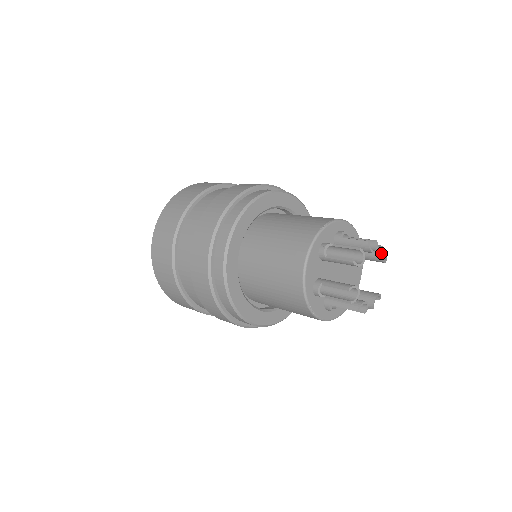
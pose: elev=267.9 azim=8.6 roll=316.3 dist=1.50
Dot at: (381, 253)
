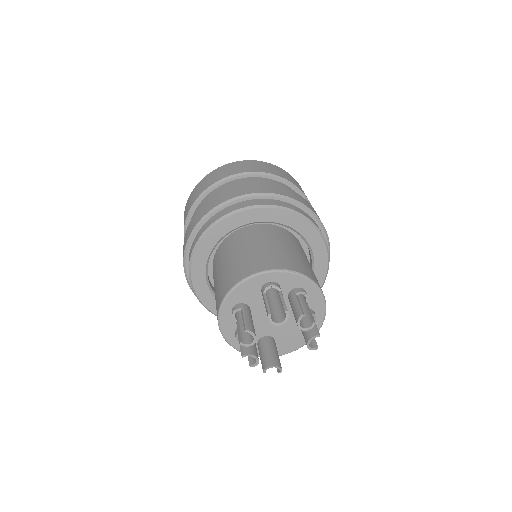
Dot at: (311, 337)
